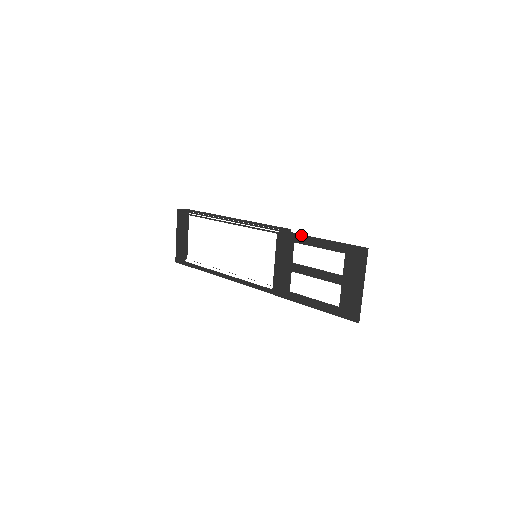
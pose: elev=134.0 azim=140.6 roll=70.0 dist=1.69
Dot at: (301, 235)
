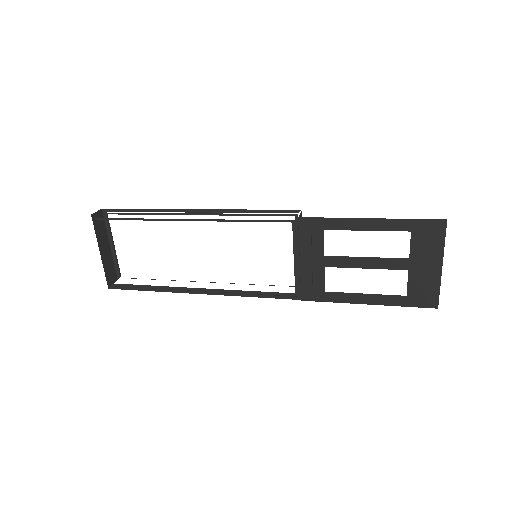
Dot at: (336, 219)
